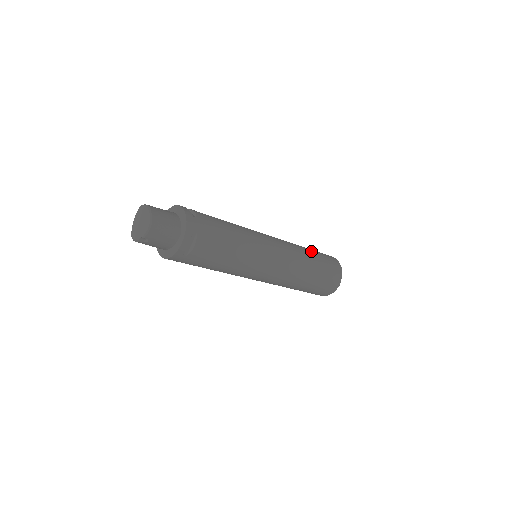
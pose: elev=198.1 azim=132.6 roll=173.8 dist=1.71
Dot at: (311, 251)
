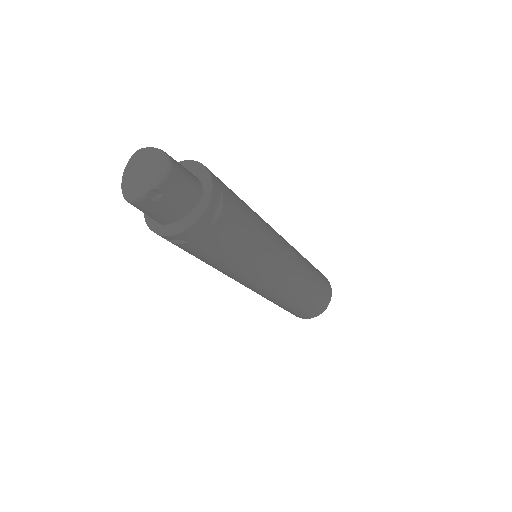
Dot at: occluded
